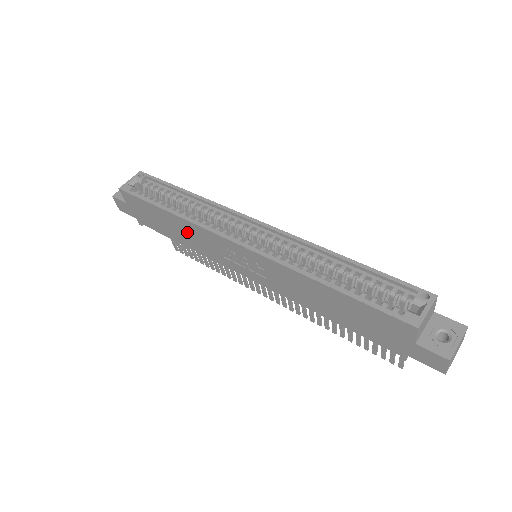
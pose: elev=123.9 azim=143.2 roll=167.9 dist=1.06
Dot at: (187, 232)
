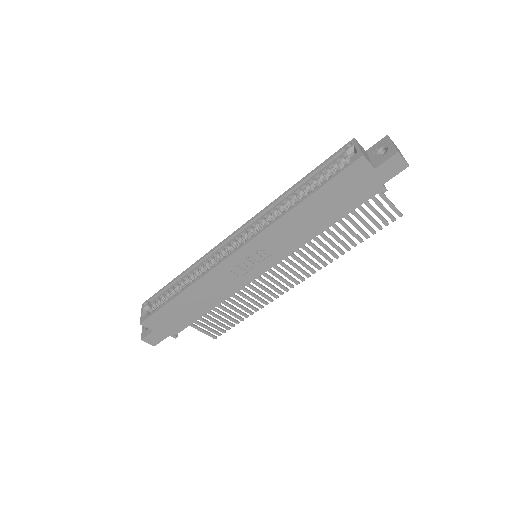
Dot at: (205, 292)
